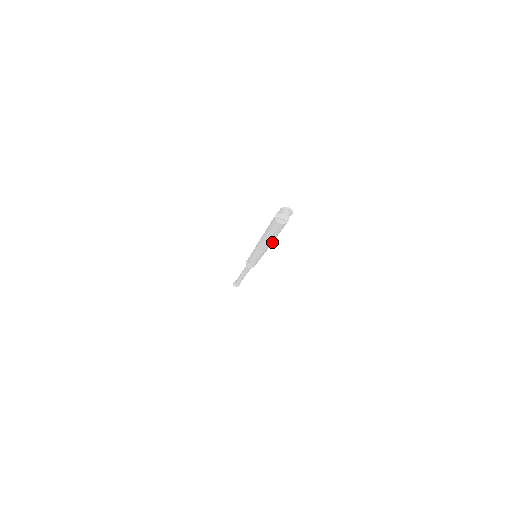
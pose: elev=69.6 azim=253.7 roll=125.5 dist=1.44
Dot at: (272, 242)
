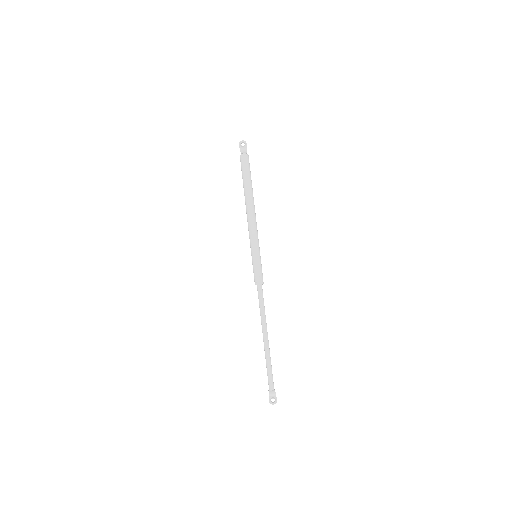
Dot at: (253, 203)
